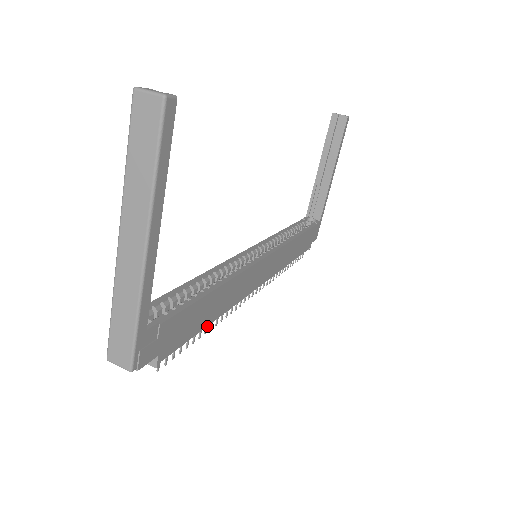
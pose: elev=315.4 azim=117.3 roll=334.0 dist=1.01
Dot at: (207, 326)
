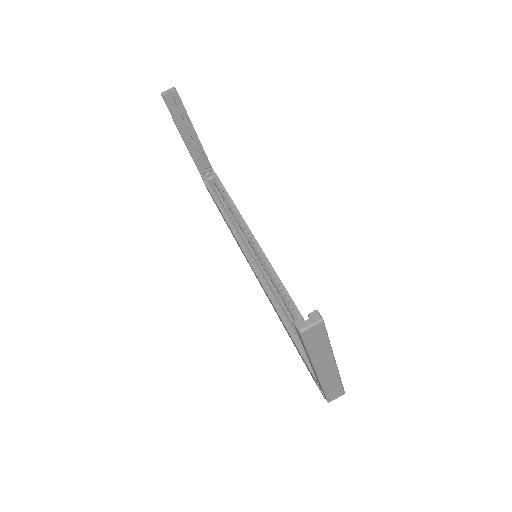
Dot at: occluded
